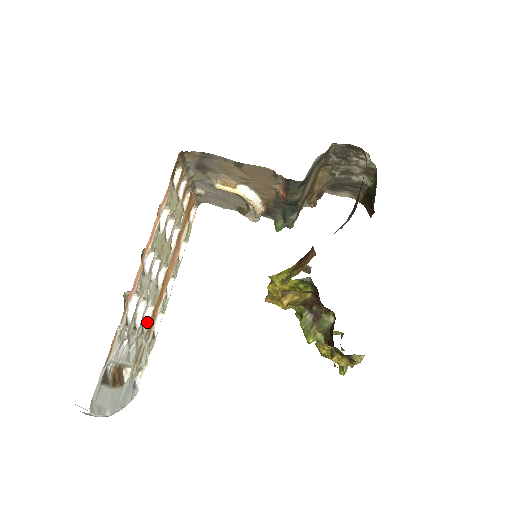
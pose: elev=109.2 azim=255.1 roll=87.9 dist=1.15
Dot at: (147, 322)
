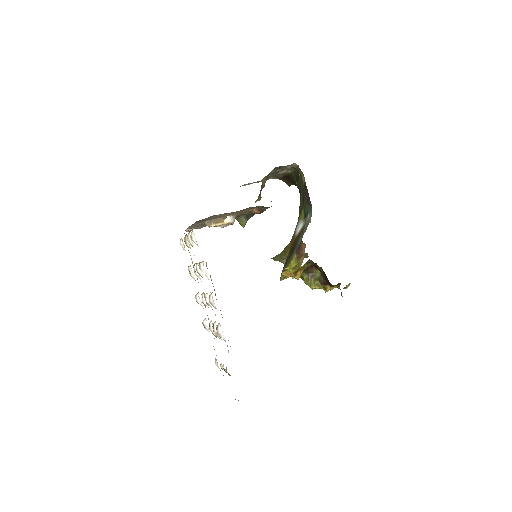
Dot at: occluded
